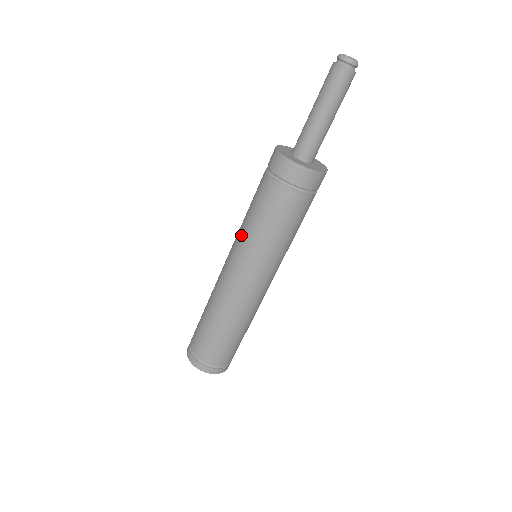
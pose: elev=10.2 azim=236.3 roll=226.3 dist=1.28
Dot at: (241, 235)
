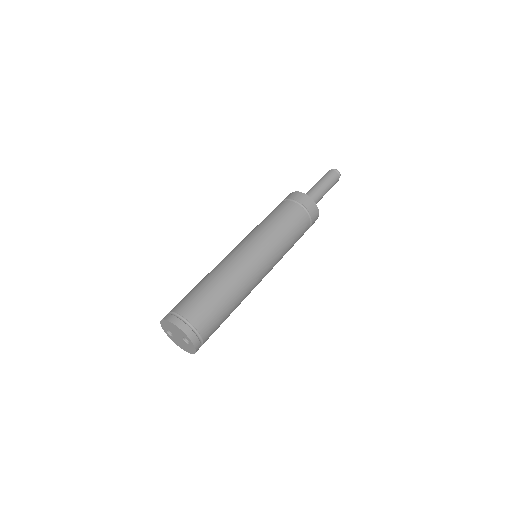
Dot at: (259, 229)
